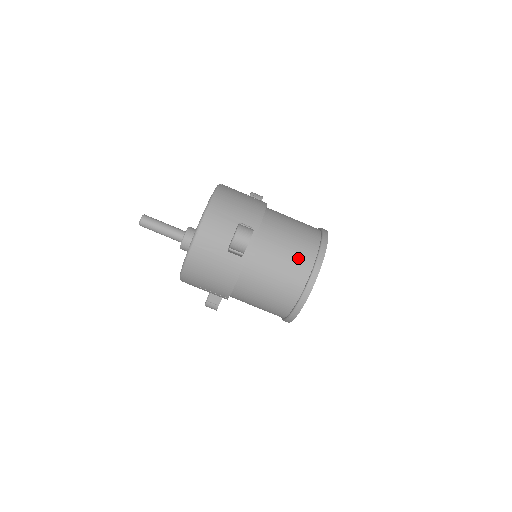
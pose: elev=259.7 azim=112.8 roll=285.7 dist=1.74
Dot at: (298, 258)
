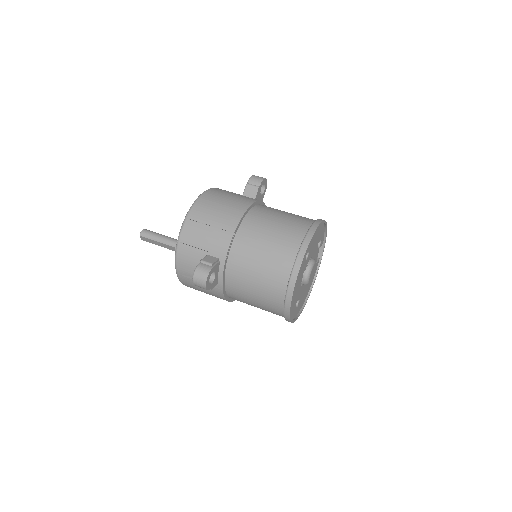
Dot at: occluded
